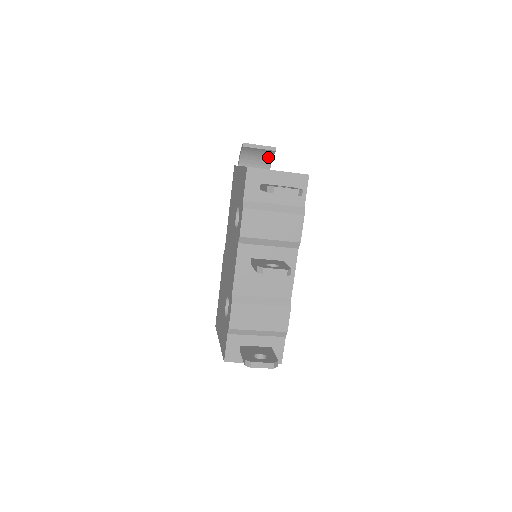
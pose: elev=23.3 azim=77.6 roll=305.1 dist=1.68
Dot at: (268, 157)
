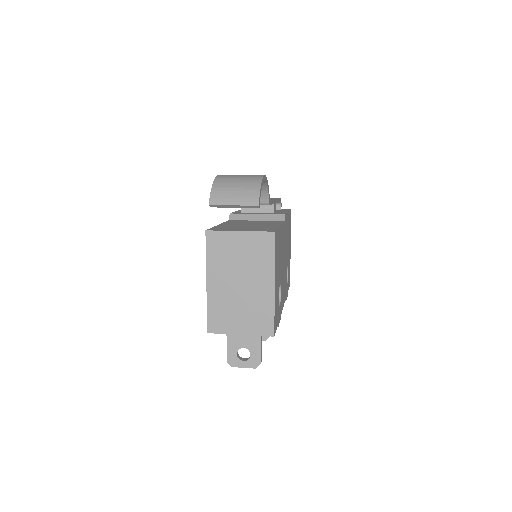
Dot at: occluded
